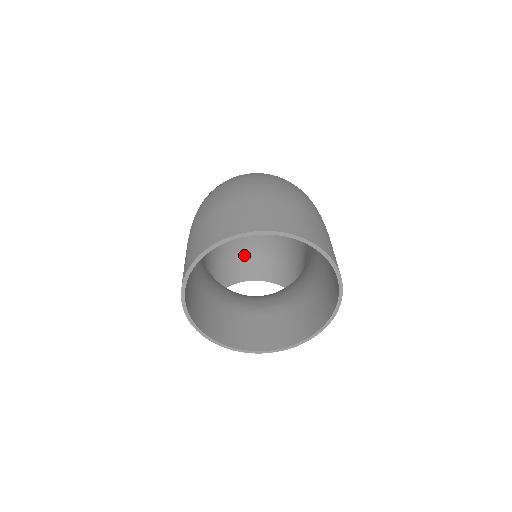
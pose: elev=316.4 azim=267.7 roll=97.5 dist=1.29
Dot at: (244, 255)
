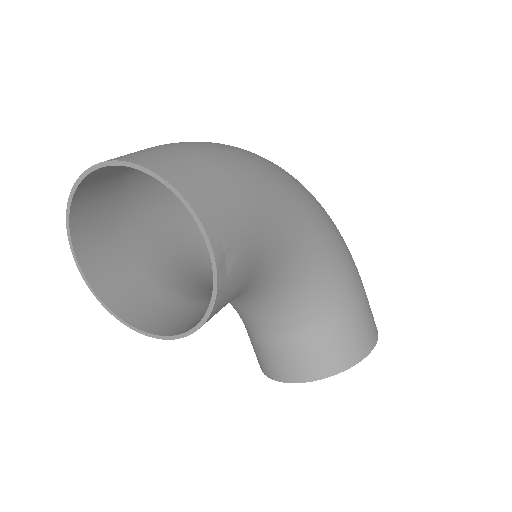
Dot at: occluded
